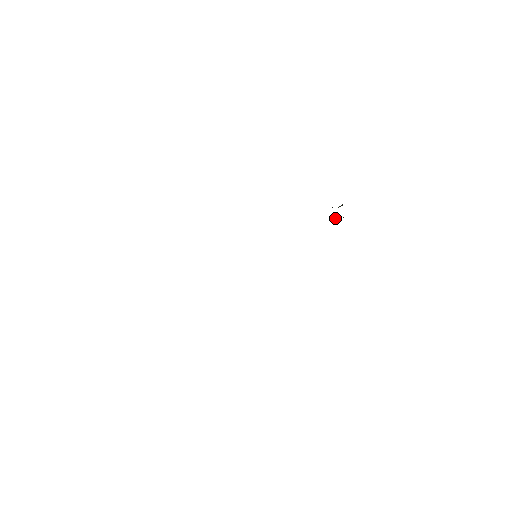
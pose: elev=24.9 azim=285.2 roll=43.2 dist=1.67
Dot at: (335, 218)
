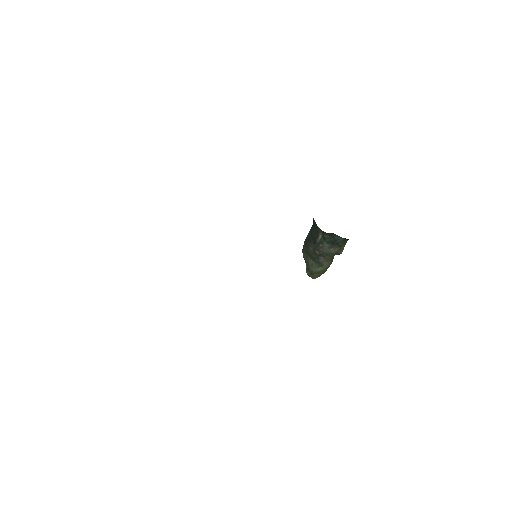
Dot at: (340, 239)
